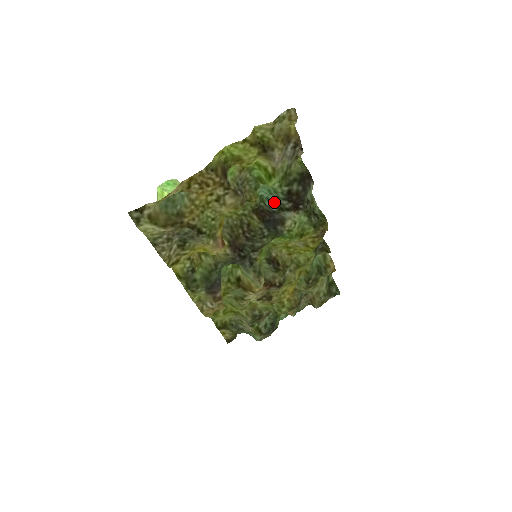
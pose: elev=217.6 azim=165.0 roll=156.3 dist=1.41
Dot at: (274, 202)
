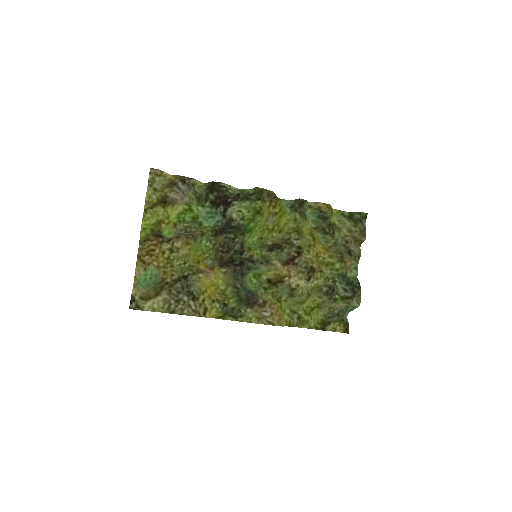
Dot at: (221, 219)
